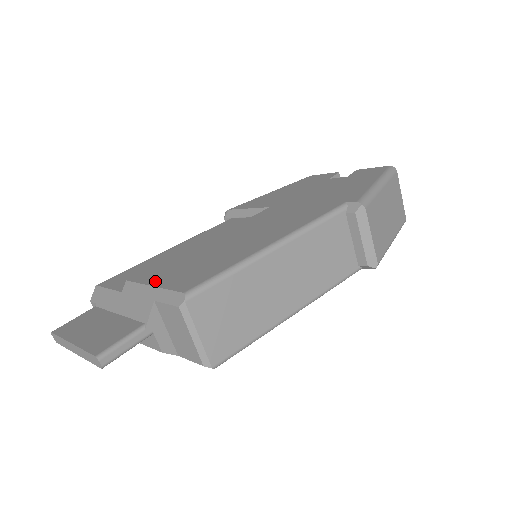
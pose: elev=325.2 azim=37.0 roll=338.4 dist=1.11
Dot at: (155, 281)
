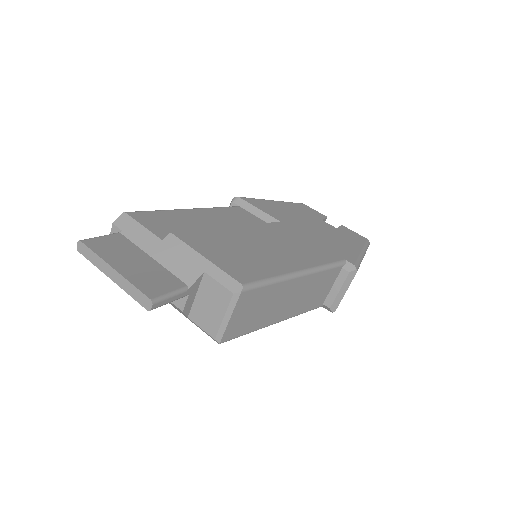
Dot at: (205, 252)
